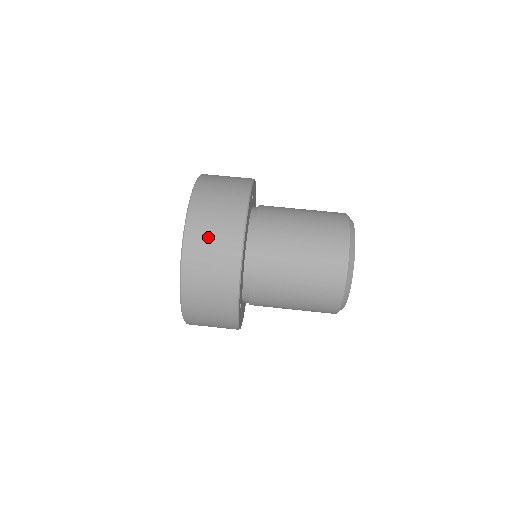
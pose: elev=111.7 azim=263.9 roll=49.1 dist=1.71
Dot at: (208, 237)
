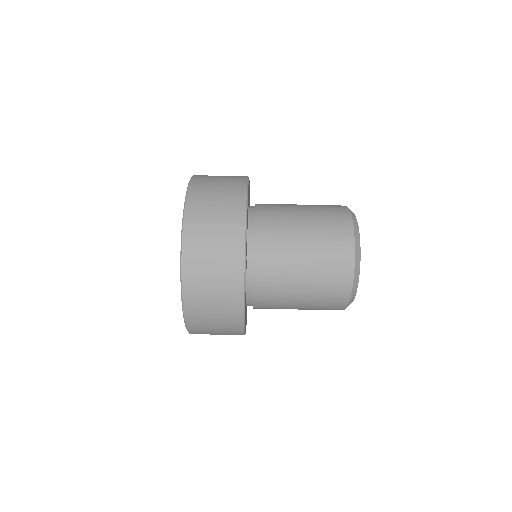
Dot at: (211, 332)
